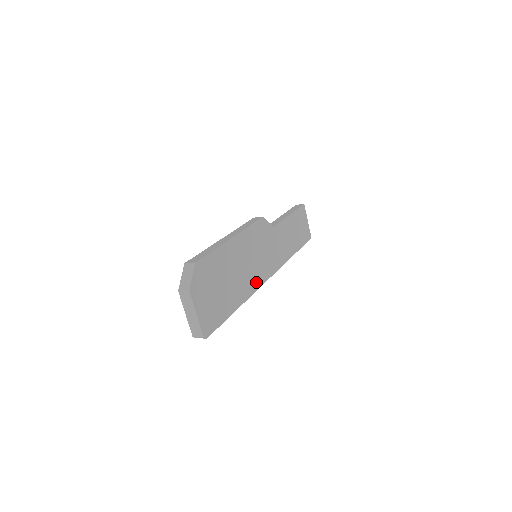
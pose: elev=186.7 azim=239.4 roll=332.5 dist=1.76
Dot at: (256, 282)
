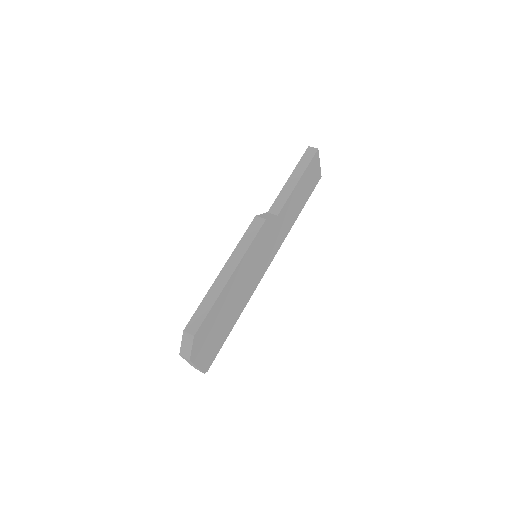
Dot at: (255, 284)
